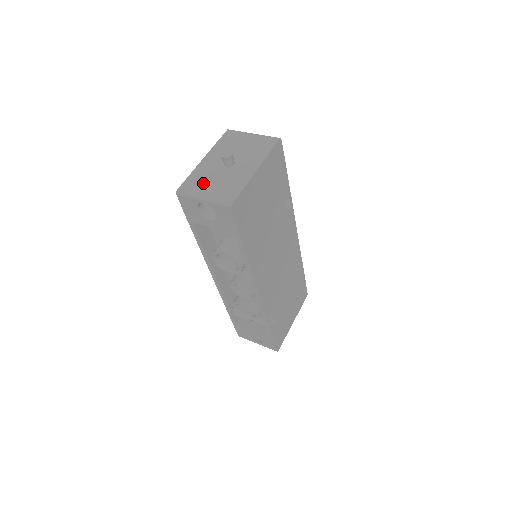
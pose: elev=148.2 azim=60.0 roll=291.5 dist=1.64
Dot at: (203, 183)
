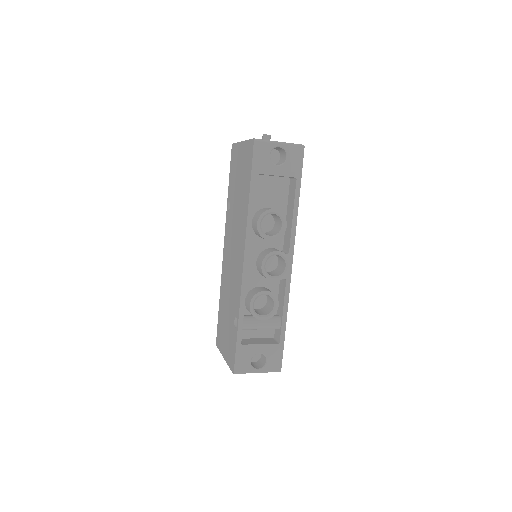
Dot at: occluded
